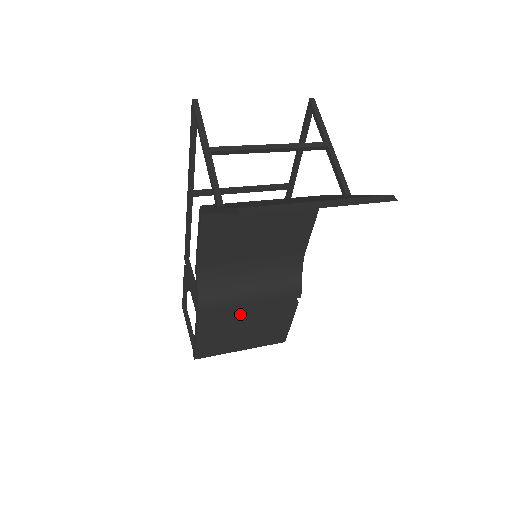
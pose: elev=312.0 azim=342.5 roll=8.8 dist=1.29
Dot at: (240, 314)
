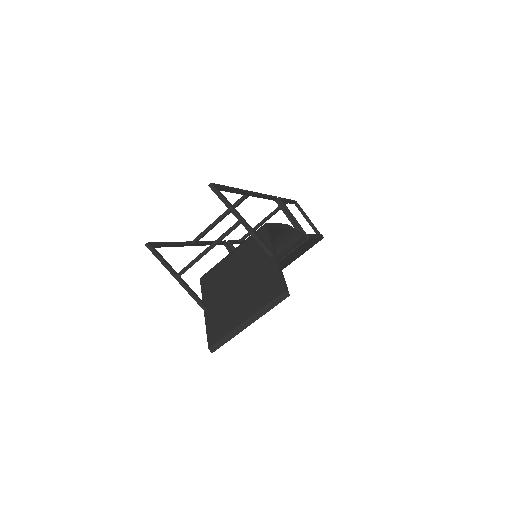
Dot at: occluded
